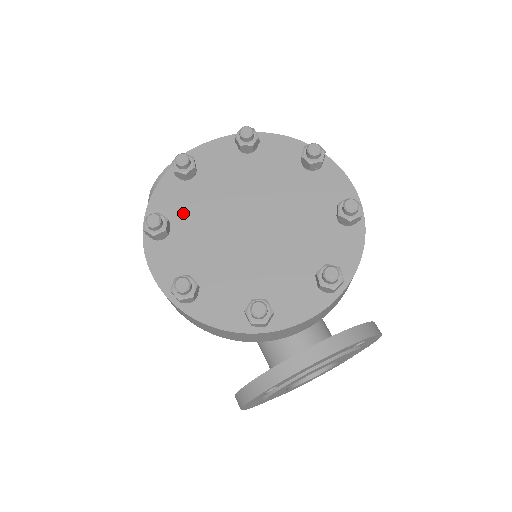
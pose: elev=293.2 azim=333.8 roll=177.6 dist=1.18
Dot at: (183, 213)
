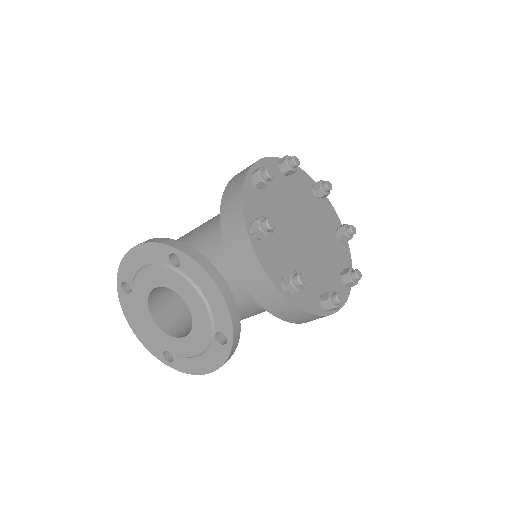
Dot at: (296, 186)
